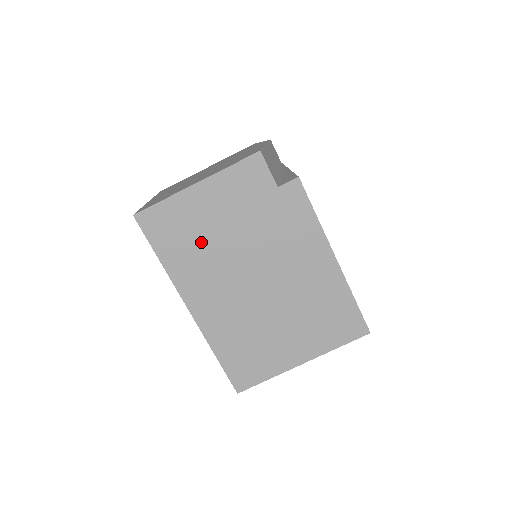
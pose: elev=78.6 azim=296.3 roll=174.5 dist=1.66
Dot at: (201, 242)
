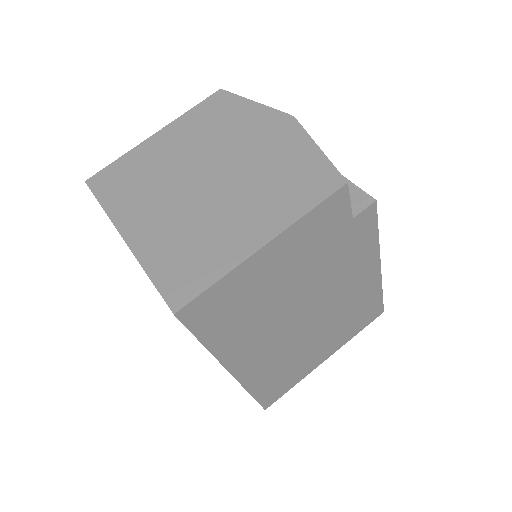
Dot at: (257, 307)
